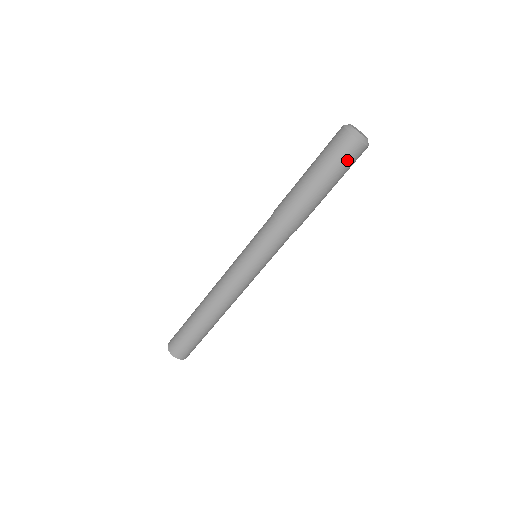
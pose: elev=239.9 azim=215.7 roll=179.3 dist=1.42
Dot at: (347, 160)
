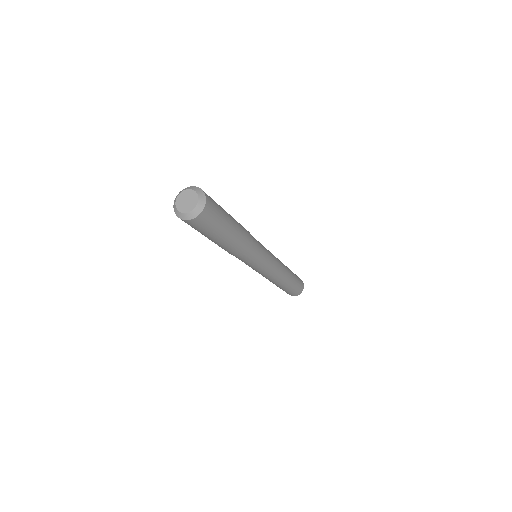
Dot at: (209, 223)
